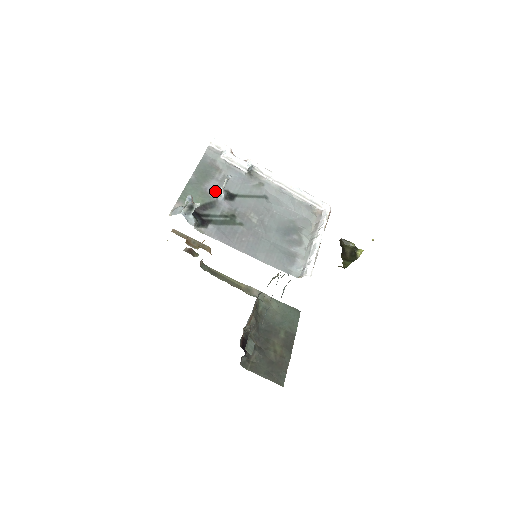
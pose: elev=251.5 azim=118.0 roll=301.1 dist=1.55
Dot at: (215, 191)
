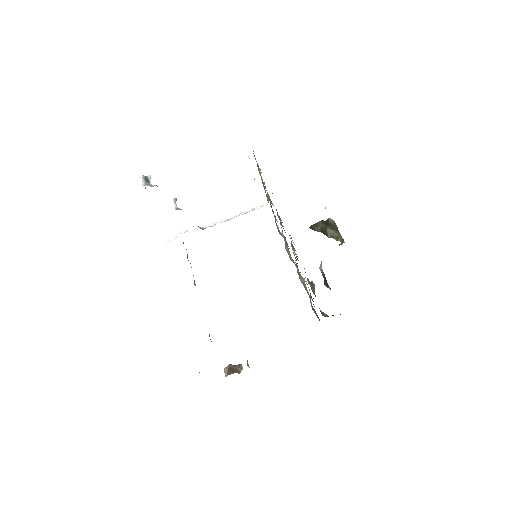
Dot at: occluded
